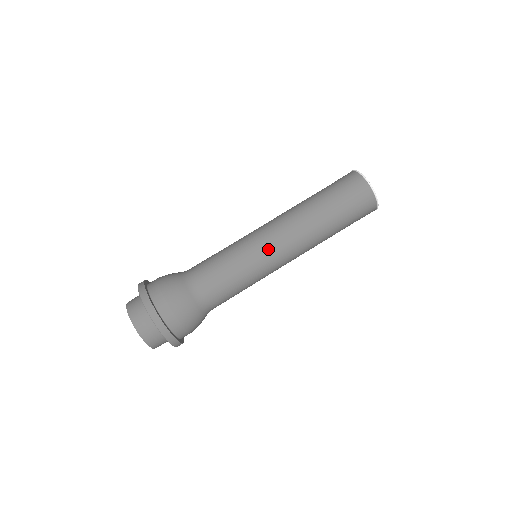
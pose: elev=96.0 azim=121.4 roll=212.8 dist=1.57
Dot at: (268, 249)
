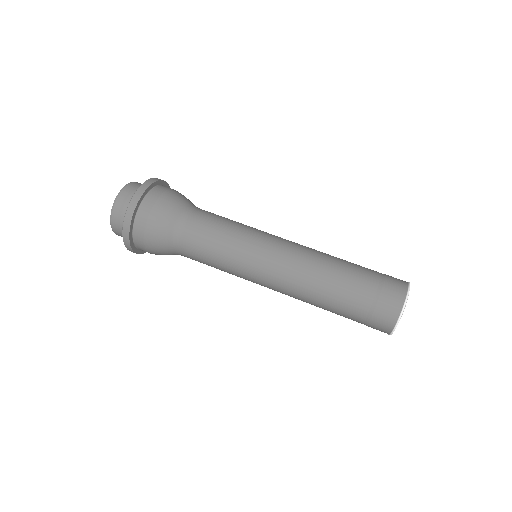
Dot at: (269, 249)
